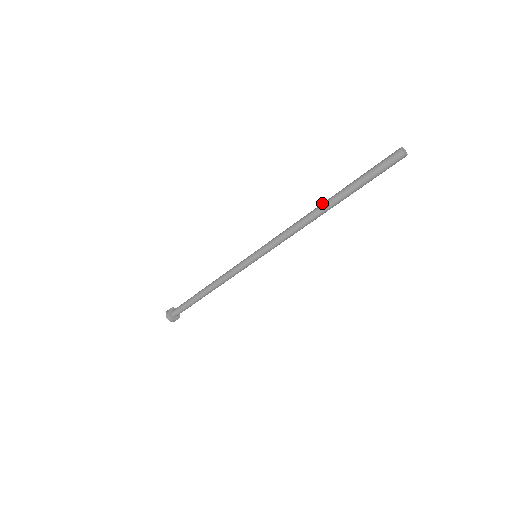
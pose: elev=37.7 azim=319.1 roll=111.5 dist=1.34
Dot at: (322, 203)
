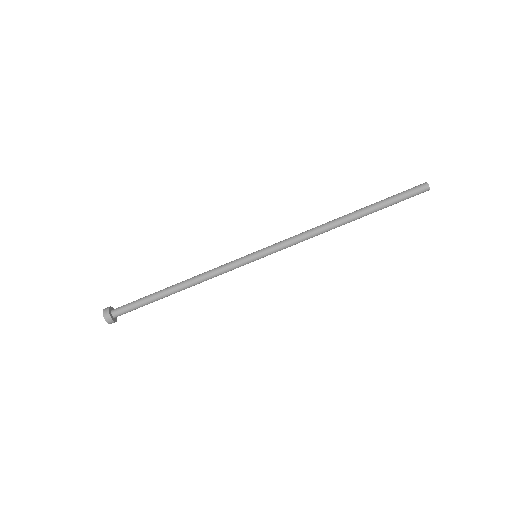
Dot at: (345, 215)
